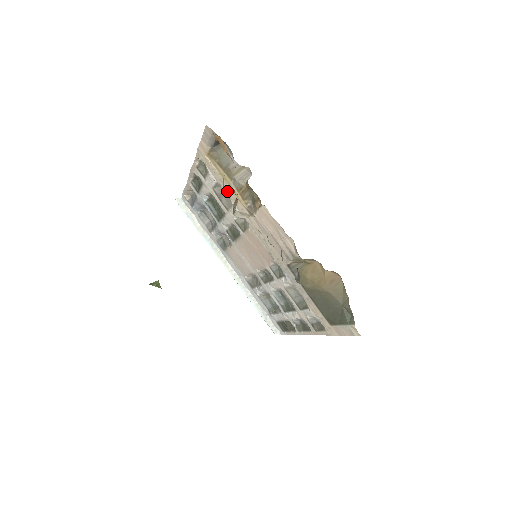
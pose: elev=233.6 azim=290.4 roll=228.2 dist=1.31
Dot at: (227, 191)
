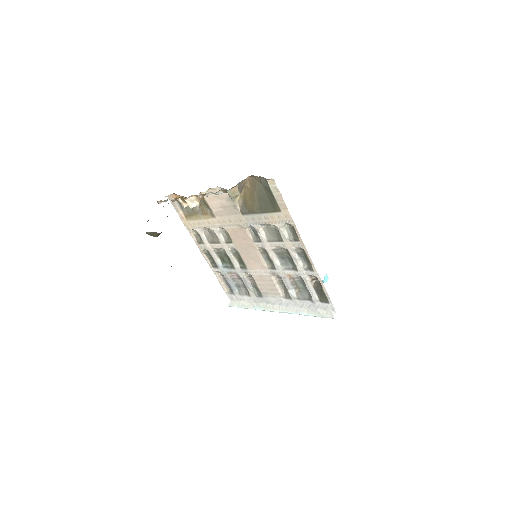
Dot at: (185, 206)
